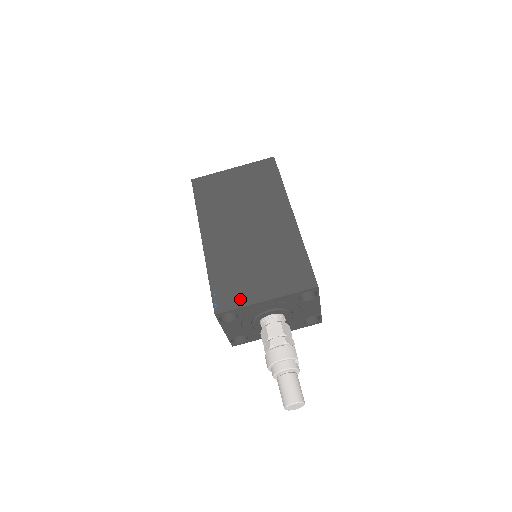
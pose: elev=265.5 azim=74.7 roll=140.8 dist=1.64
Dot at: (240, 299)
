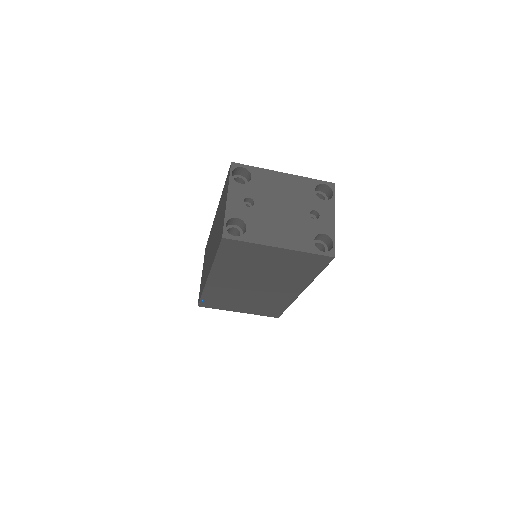
Dot at: (220, 307)
